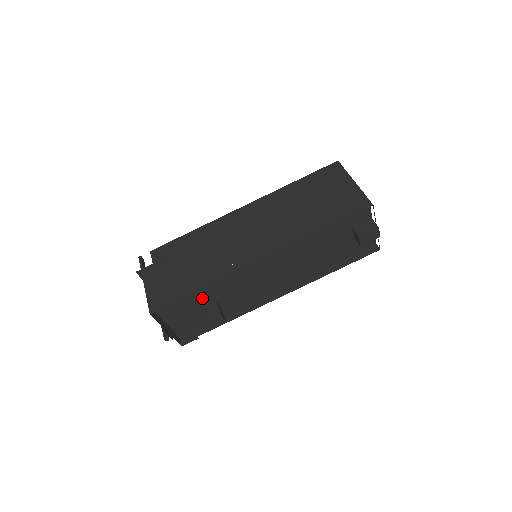
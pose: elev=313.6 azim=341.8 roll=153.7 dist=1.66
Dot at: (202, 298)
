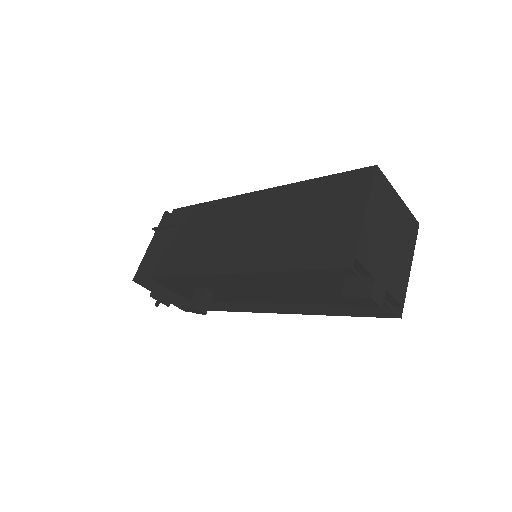
Dot at: (188, 281)
